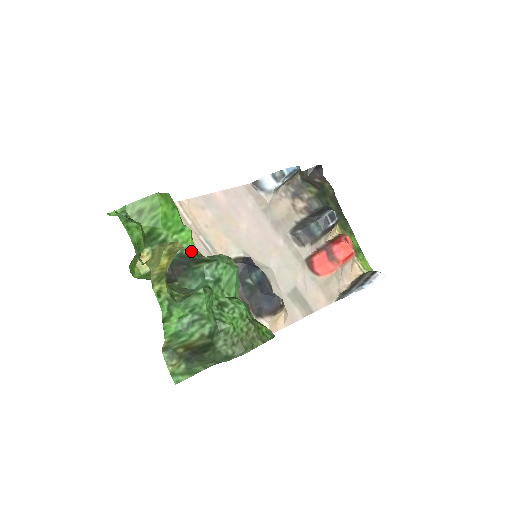
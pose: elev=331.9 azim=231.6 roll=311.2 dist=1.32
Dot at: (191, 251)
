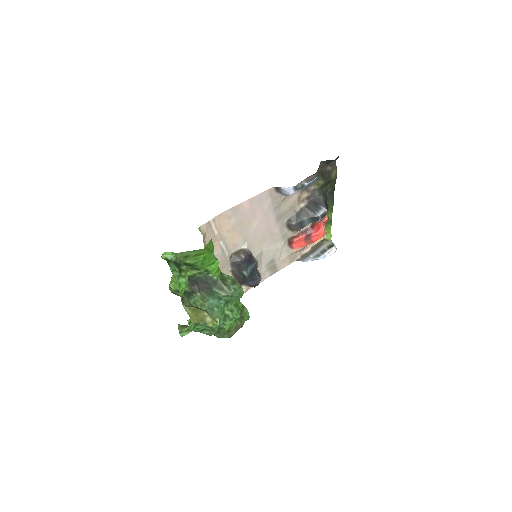
Dot at: (215, 275)
